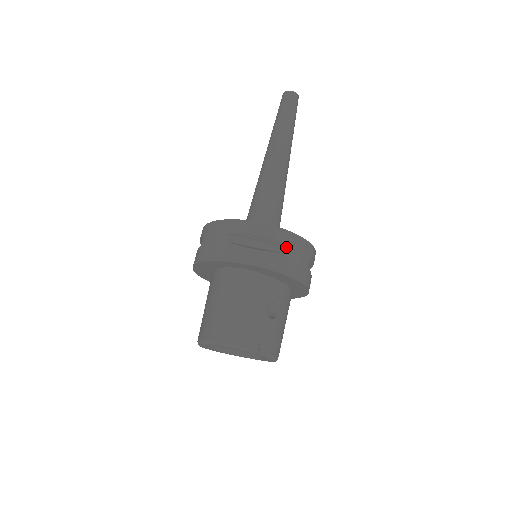
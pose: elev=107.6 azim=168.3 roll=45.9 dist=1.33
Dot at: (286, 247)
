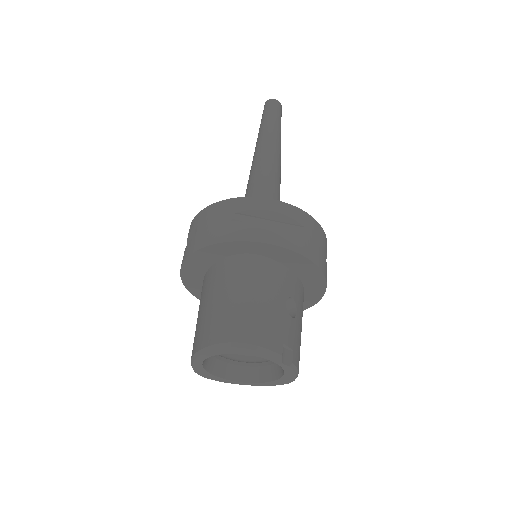
Dot at: (305, 228)
